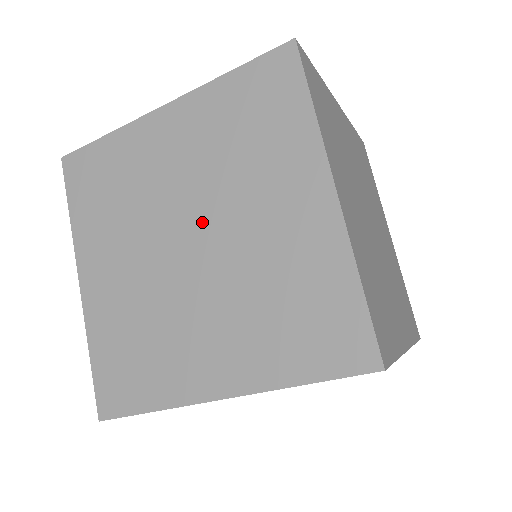
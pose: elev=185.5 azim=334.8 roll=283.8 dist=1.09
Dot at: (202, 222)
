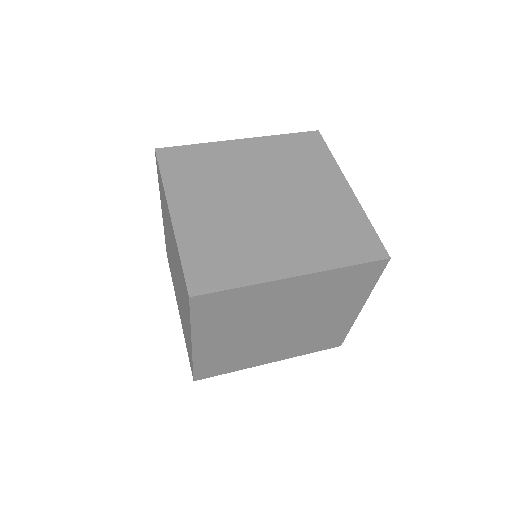
Dot at: occluded
